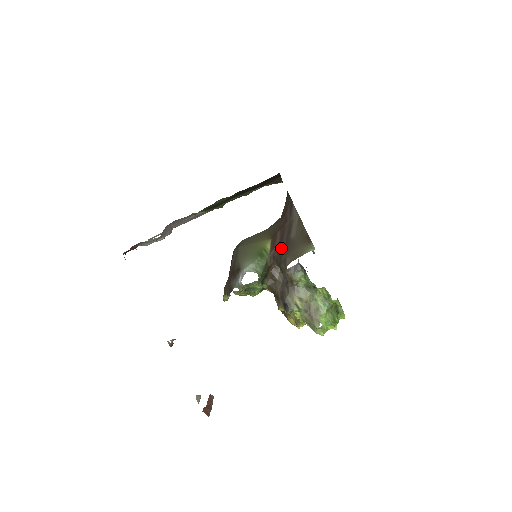
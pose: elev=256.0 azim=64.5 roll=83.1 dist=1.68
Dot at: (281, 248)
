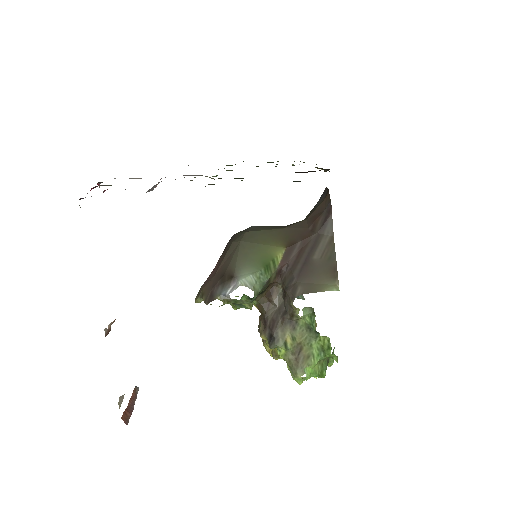
Dot at: (295, 267)
